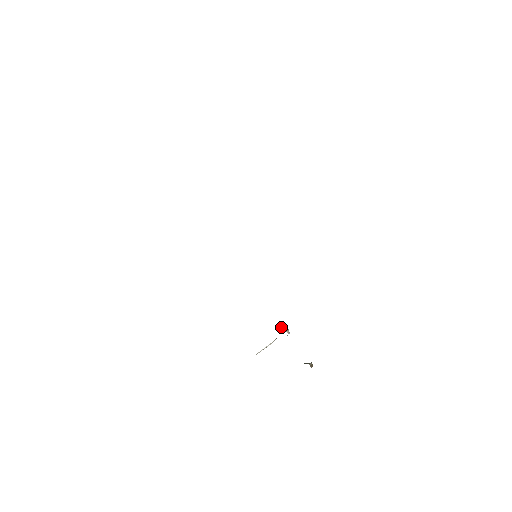
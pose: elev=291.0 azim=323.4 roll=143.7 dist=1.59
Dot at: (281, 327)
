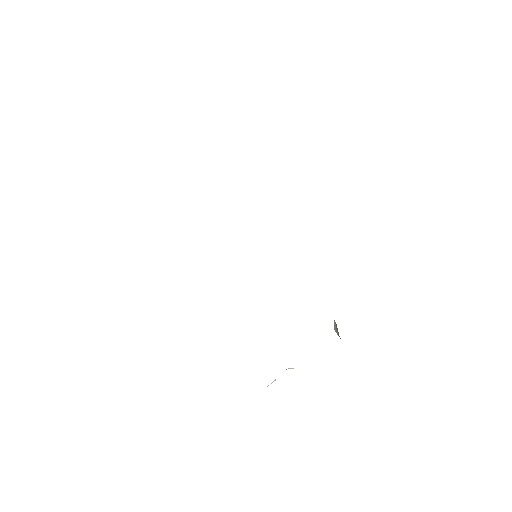
Dot at: occluded
